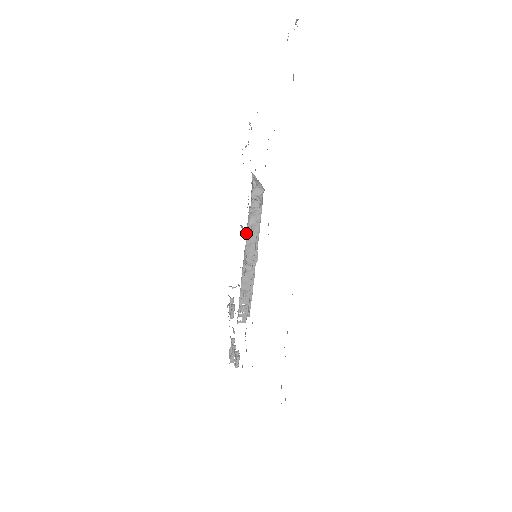
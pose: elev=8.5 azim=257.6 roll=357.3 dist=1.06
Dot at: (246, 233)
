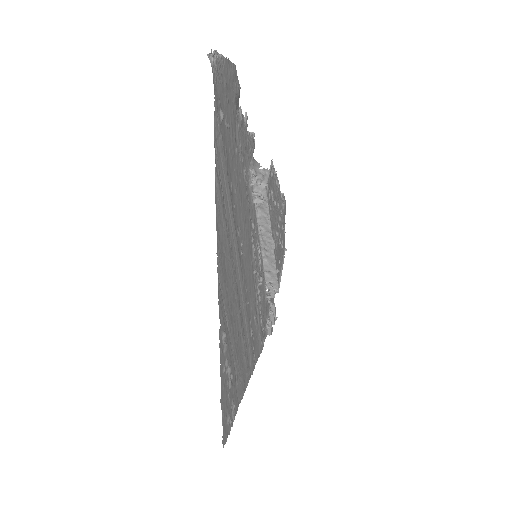
Dot at: (257, 224)
